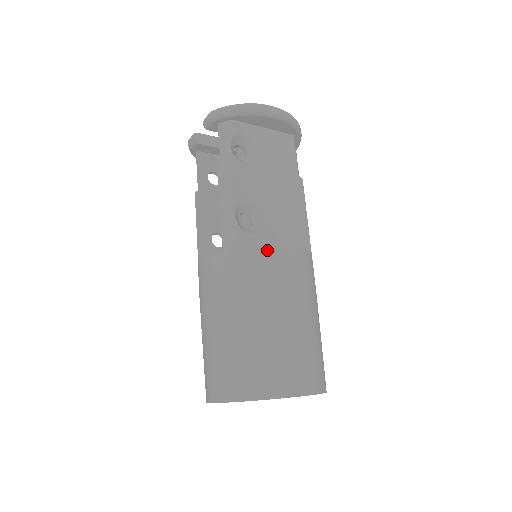
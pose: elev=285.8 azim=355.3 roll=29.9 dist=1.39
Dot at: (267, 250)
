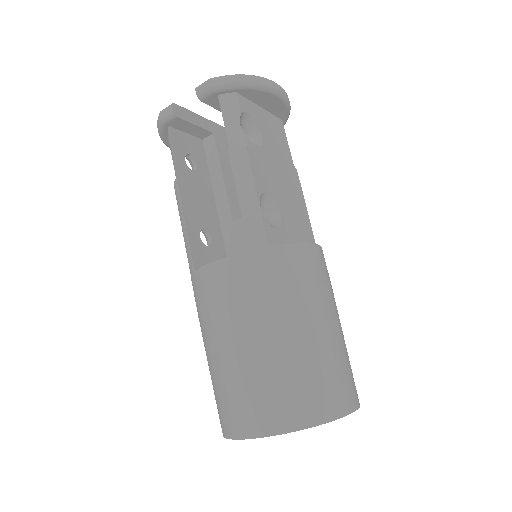
Dot at: (301, 248)
